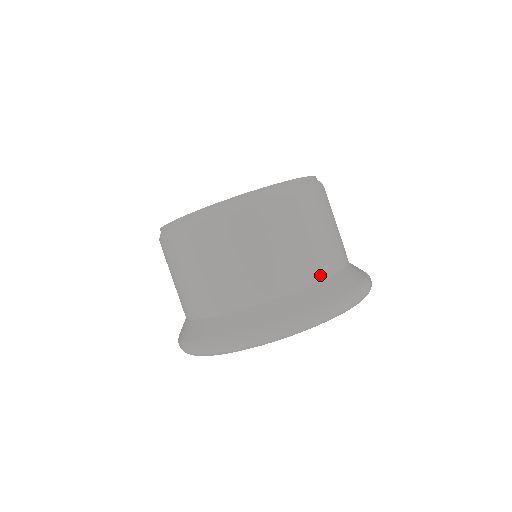
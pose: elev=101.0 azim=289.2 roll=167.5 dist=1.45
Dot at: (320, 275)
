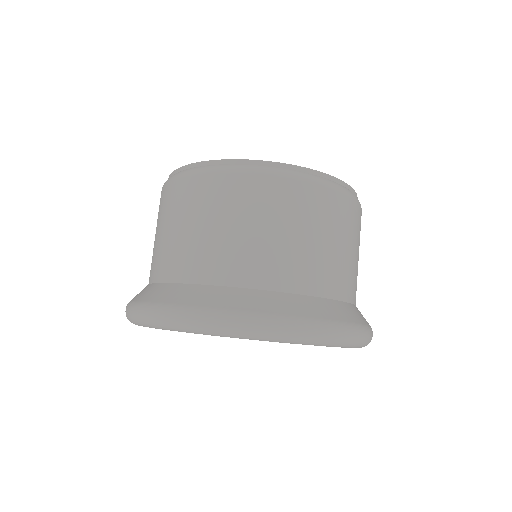
Dot at: (320, 290)
